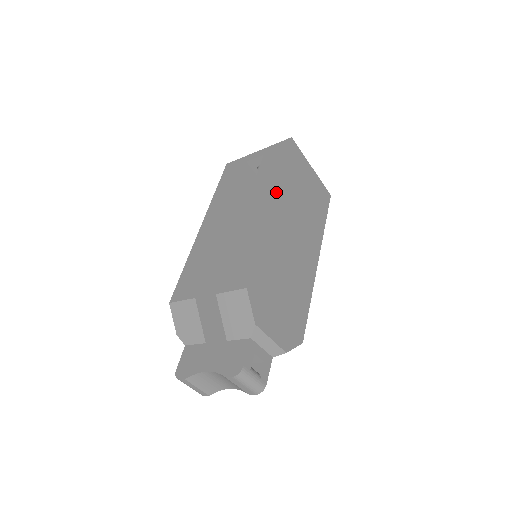
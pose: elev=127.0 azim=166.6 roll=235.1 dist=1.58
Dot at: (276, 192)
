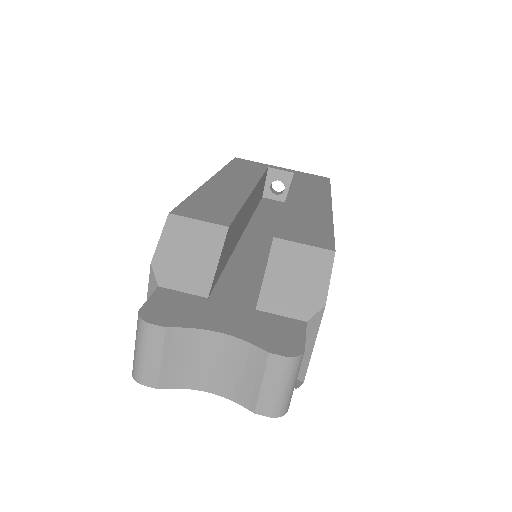
Dot at: occluded
